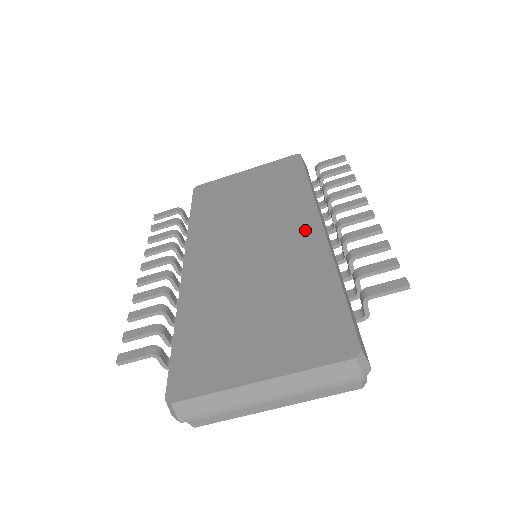
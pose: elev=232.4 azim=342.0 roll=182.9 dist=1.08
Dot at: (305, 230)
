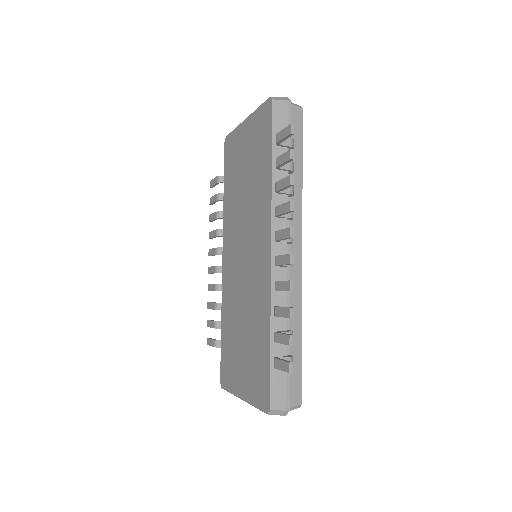
Dot at: (263, 255)
